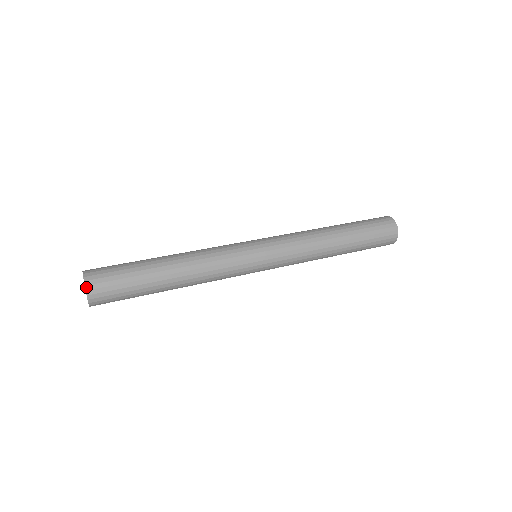
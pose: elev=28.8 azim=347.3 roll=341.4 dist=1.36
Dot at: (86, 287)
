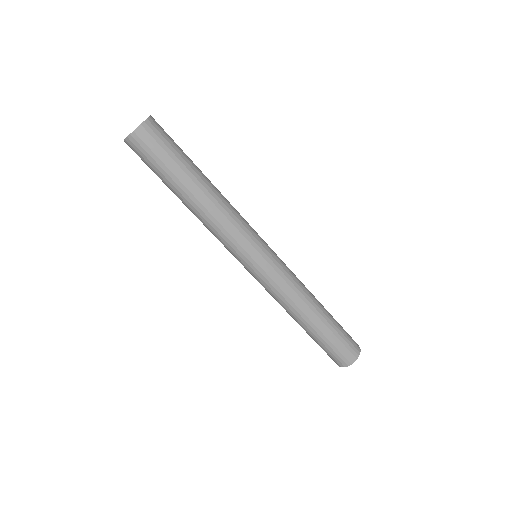
Dot at: (149, 118)
